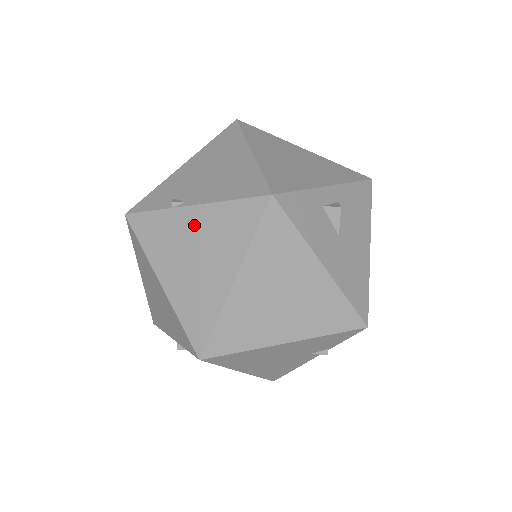
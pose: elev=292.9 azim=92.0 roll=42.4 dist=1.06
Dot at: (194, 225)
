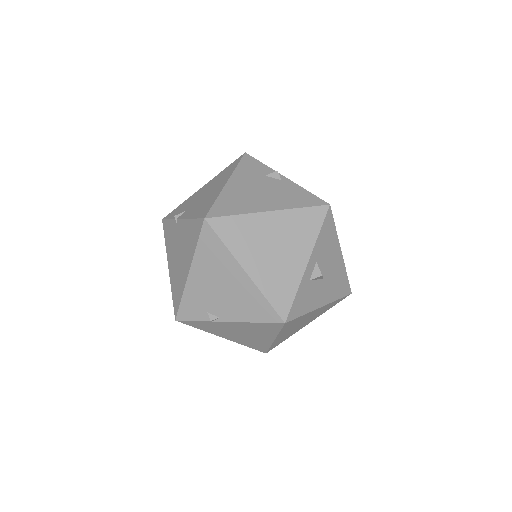
Dot at: (234, 327)
